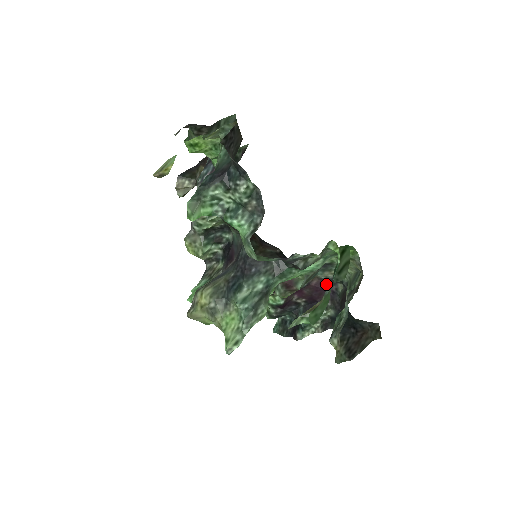
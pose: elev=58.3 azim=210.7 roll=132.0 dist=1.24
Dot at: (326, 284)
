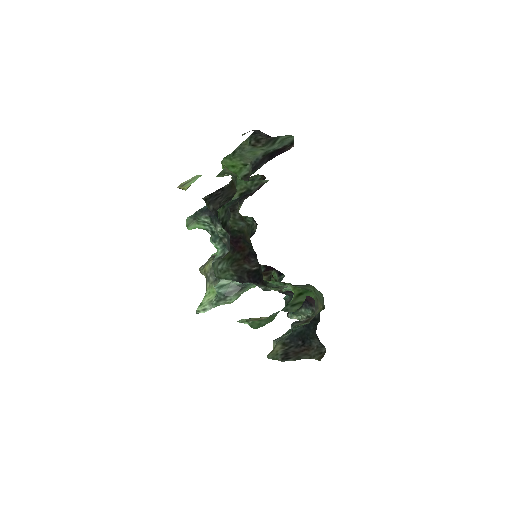
Dot at: occluded
